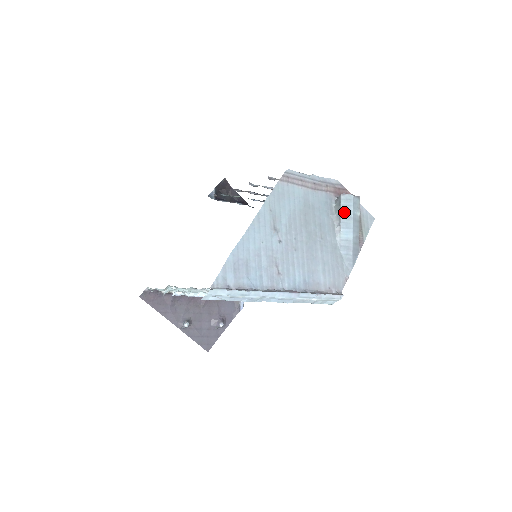
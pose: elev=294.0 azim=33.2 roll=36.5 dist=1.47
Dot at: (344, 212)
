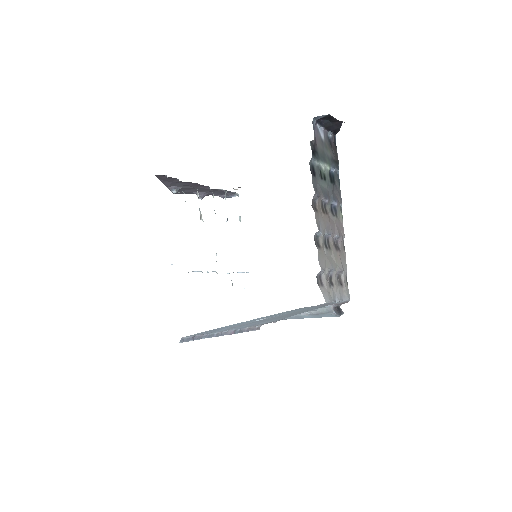
Dot at: (322, 315)
